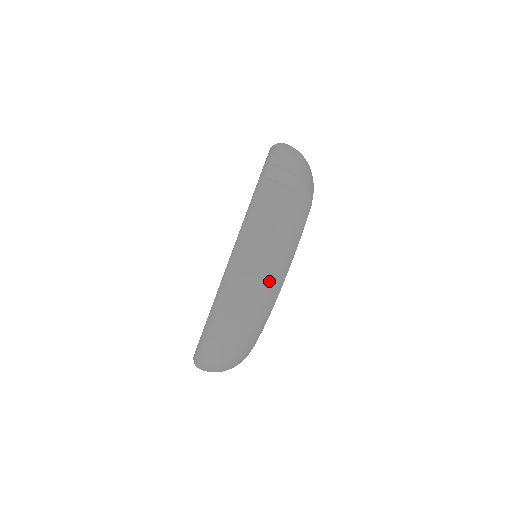
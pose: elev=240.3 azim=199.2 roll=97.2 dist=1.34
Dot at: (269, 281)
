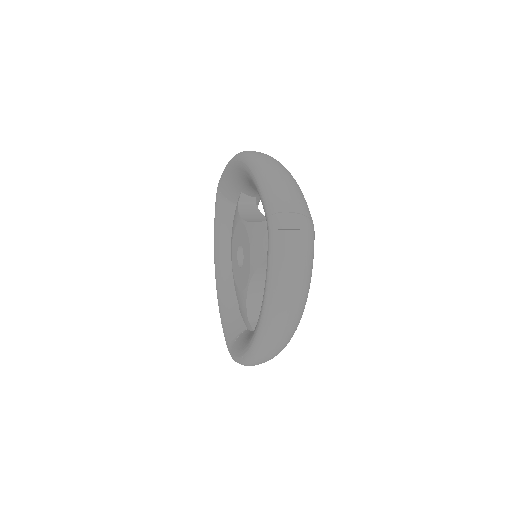
Dot at: (301, 308)
